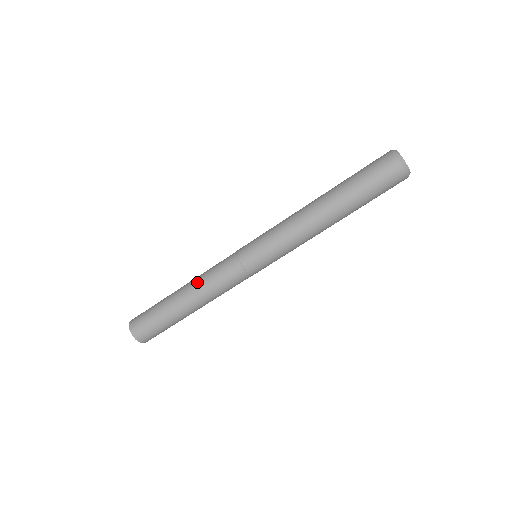
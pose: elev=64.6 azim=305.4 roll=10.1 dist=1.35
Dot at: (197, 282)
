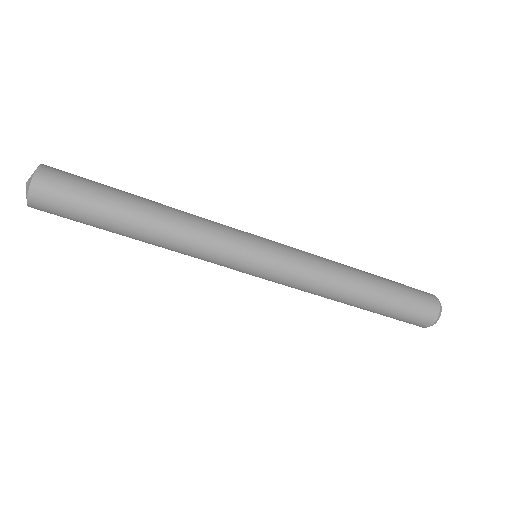
Dot at: (181, 213)
